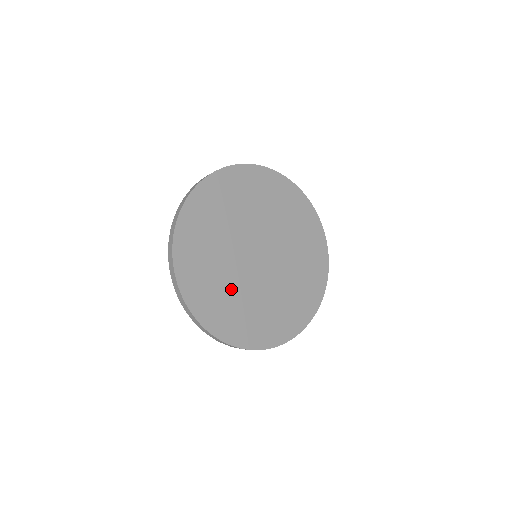
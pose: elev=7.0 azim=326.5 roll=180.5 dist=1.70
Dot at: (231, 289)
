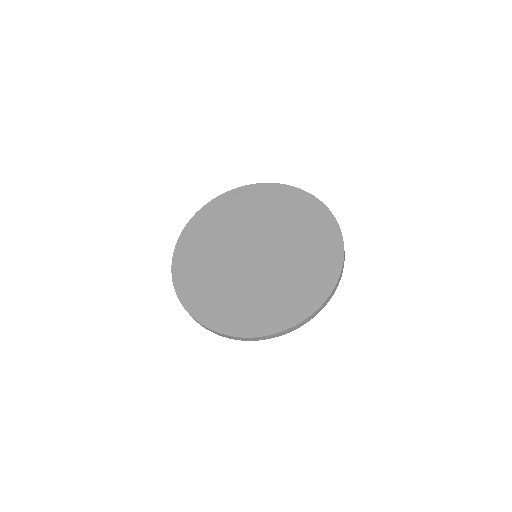
Dot at: (213, 269)
